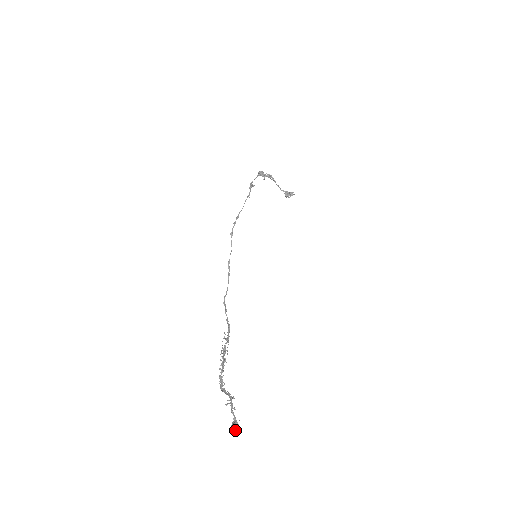
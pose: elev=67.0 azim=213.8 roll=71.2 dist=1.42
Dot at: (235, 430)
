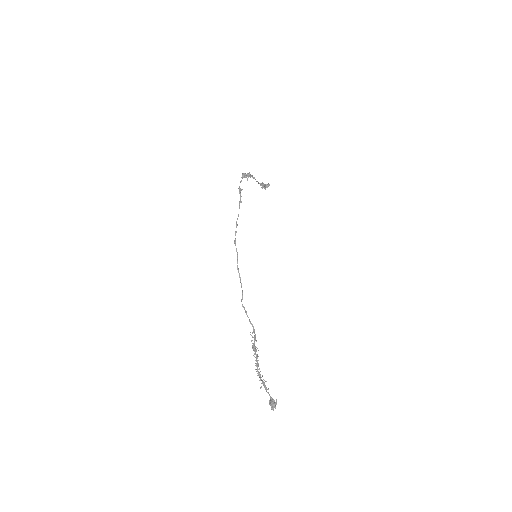
Dot at: (274, 407)
